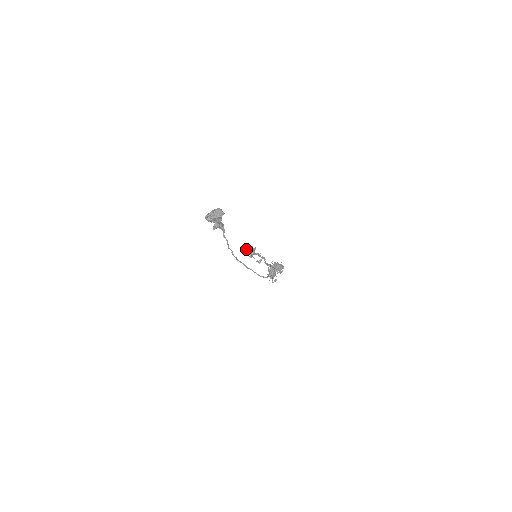
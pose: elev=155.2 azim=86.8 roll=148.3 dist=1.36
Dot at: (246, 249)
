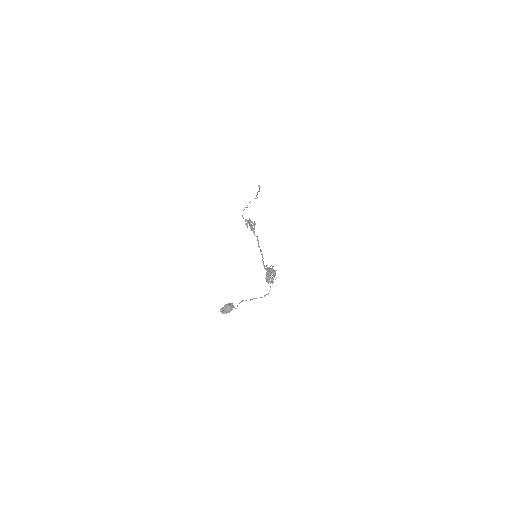
Dot at: (247, 221)
